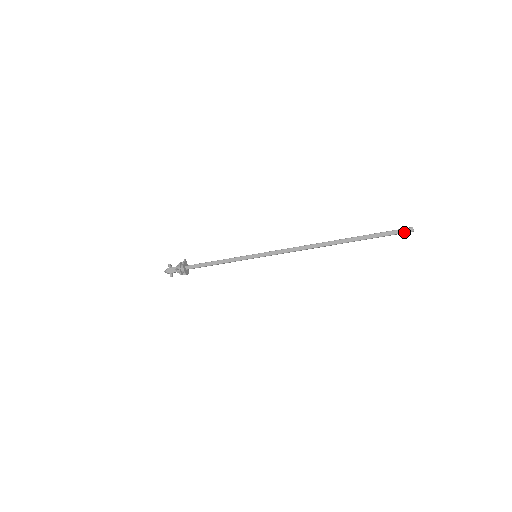
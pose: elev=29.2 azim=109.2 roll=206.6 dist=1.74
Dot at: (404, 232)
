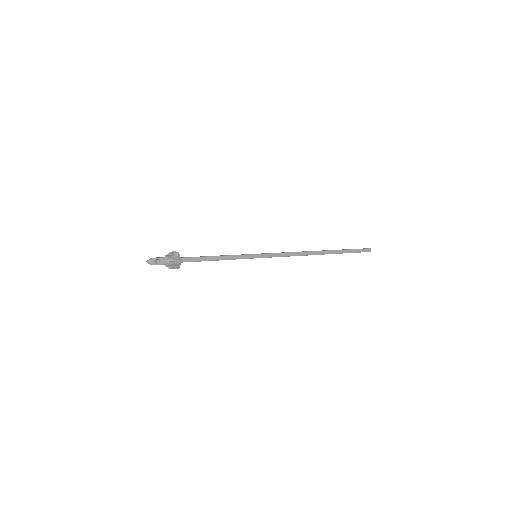
Dot at: occluded
